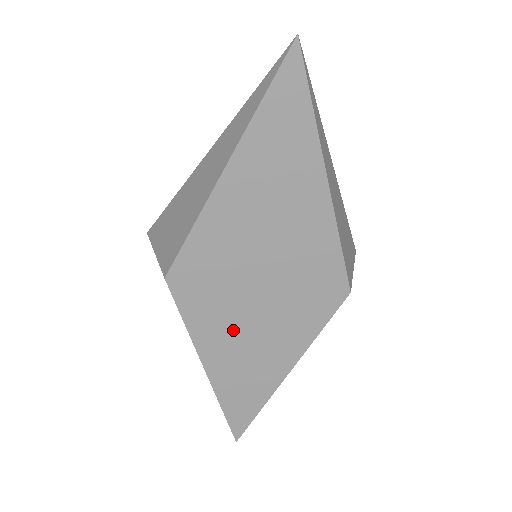
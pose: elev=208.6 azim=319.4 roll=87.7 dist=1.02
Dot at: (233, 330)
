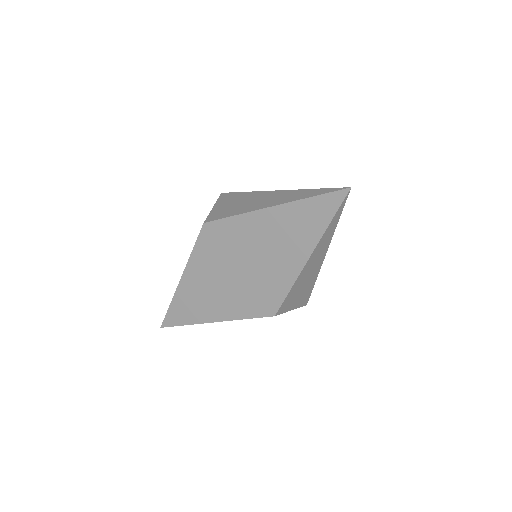
Dot at: (209, 276)
